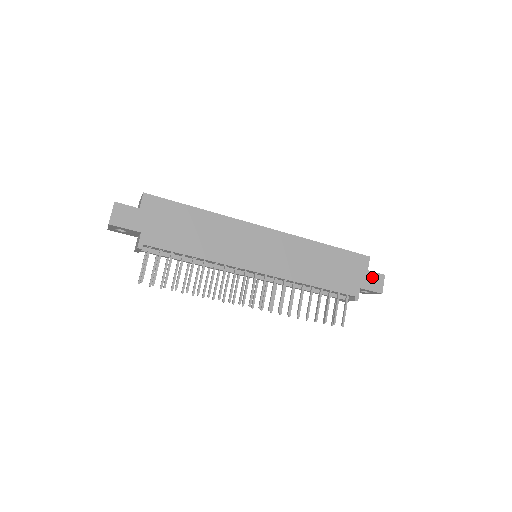
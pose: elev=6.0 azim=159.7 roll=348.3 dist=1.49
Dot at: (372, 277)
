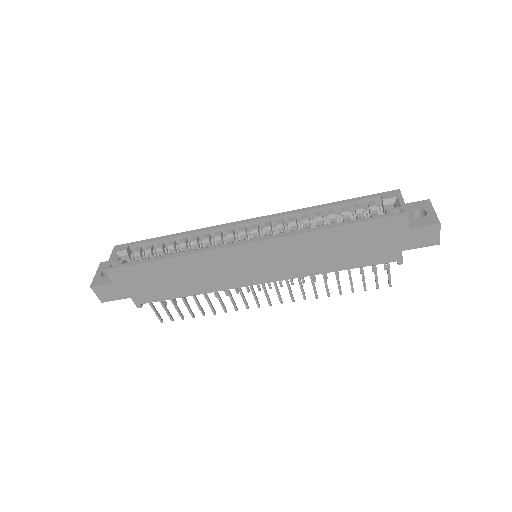
Dot at: (418, 233)
